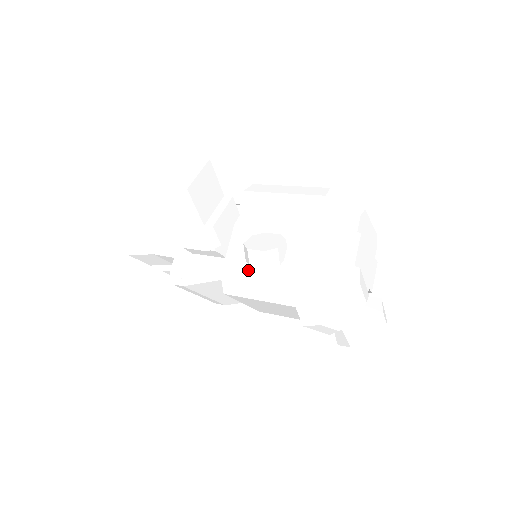
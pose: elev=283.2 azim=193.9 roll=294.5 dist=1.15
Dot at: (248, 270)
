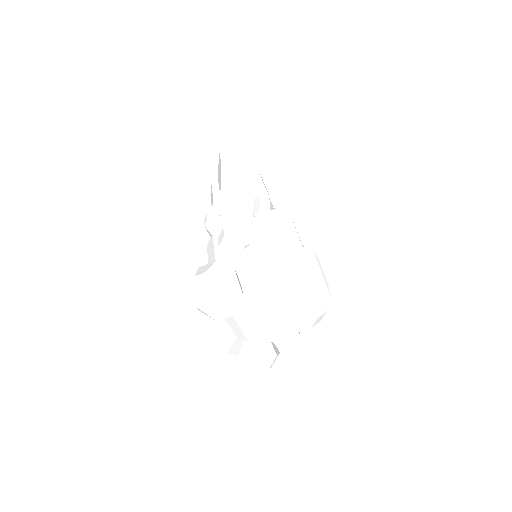
Dot at: occluded
